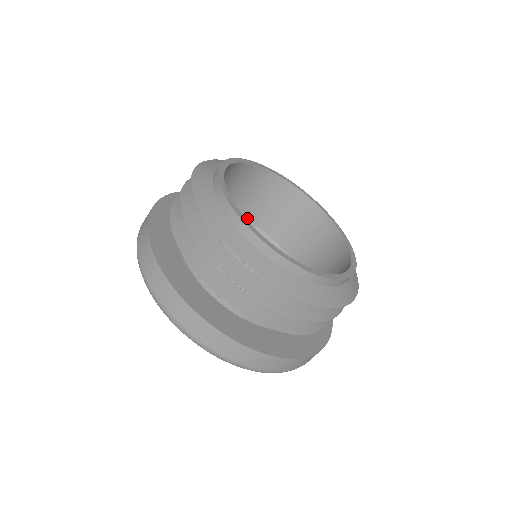
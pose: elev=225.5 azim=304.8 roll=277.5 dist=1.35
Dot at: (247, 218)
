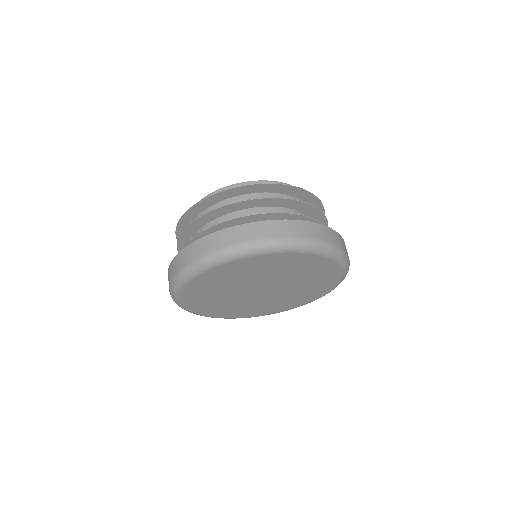
Dot at: occluded
